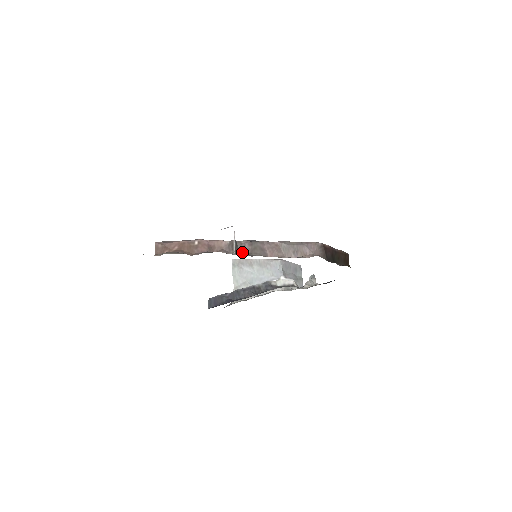
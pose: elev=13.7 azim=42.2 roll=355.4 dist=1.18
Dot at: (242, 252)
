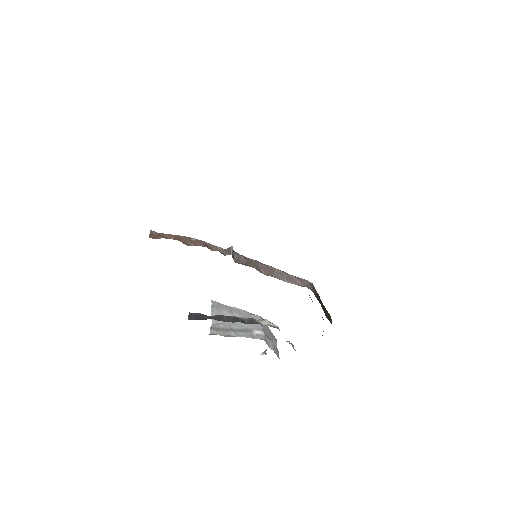
Dot at: (237, 261)
